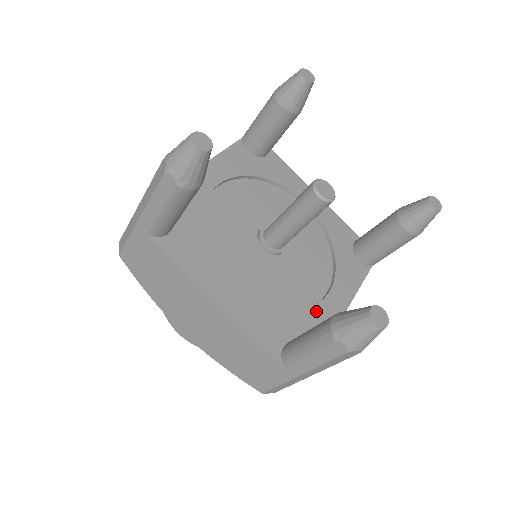
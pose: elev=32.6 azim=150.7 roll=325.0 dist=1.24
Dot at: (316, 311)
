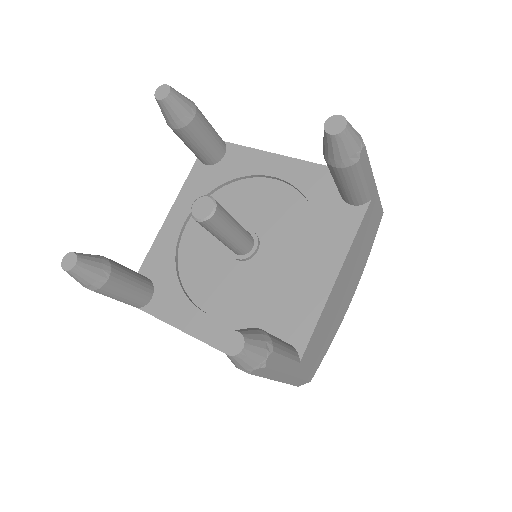
Dot at: (297, 299)
